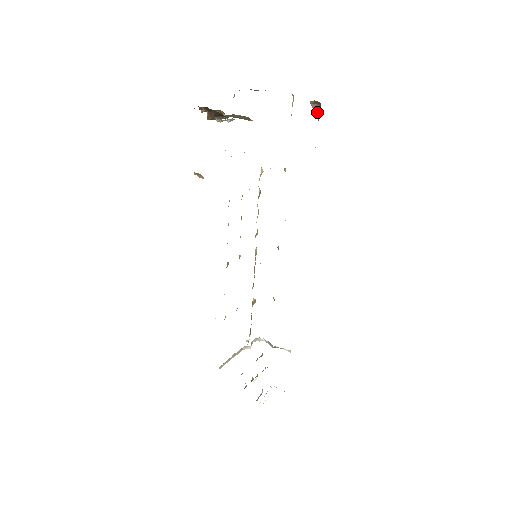
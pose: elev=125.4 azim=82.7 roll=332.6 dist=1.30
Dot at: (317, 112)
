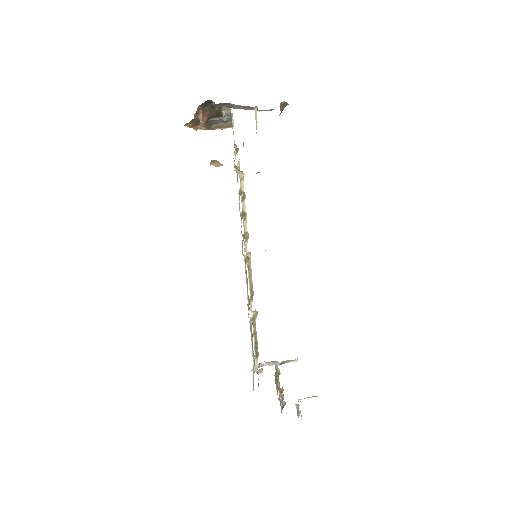
Dot at: occluded
